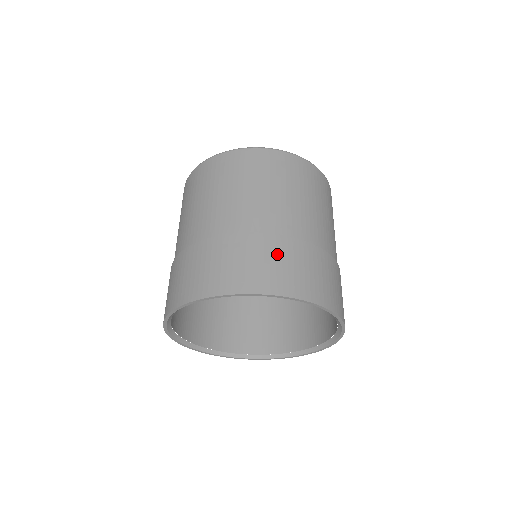
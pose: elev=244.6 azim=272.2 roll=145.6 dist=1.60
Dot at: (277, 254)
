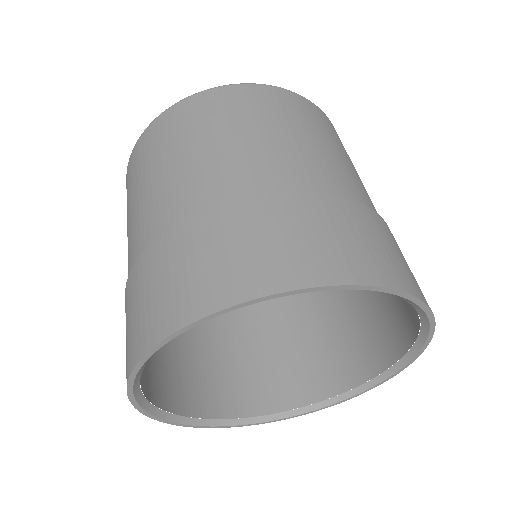
Dot at: (195, 247)
